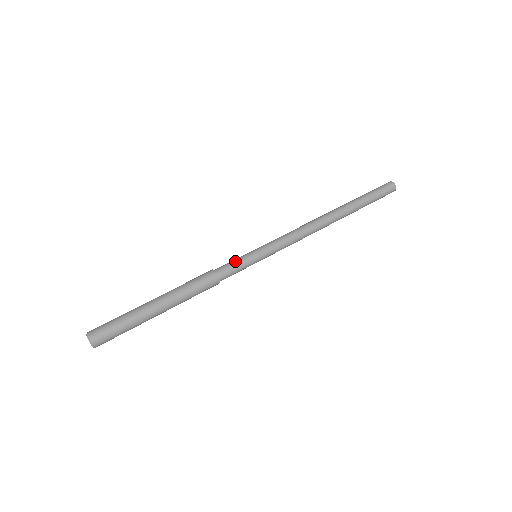
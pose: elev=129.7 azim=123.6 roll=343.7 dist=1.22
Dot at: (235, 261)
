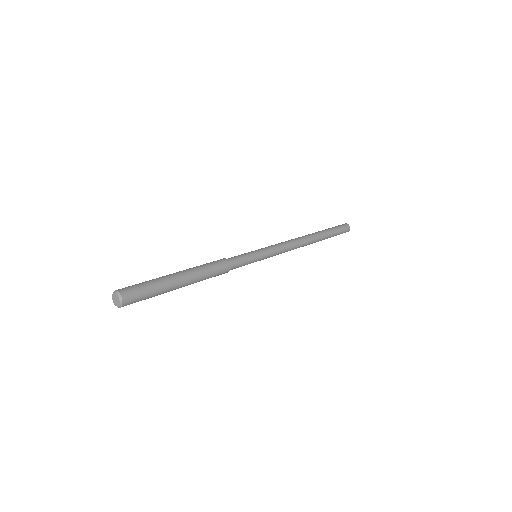
Dot at: (243, 256)
